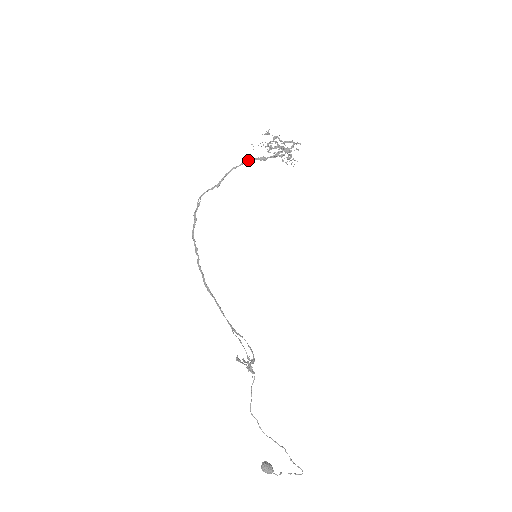
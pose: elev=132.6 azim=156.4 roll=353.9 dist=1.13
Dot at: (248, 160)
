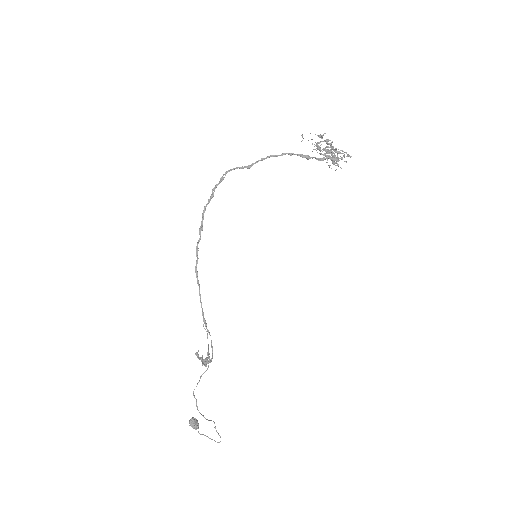
Dot at: (290, 153)
